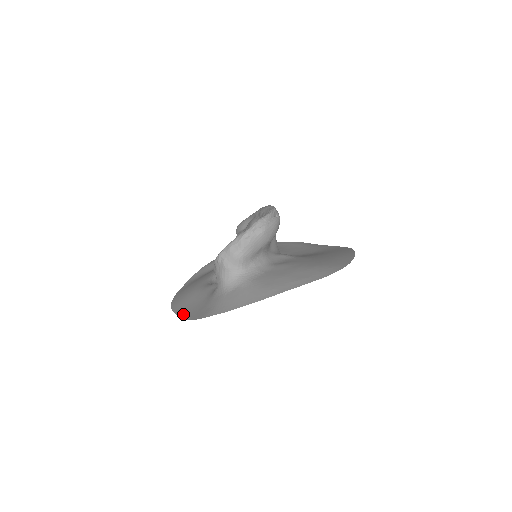
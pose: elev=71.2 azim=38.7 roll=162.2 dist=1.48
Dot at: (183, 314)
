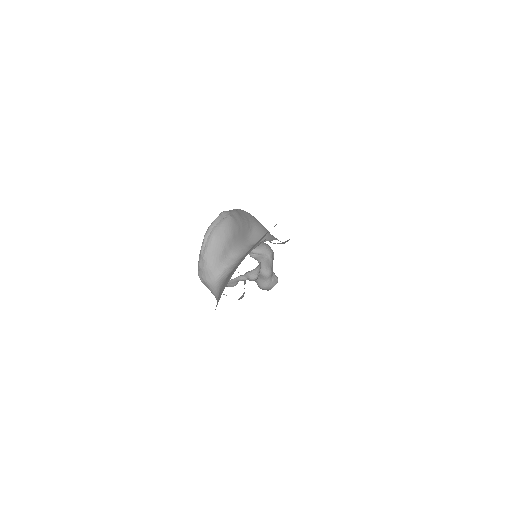
Dot at: occluded
